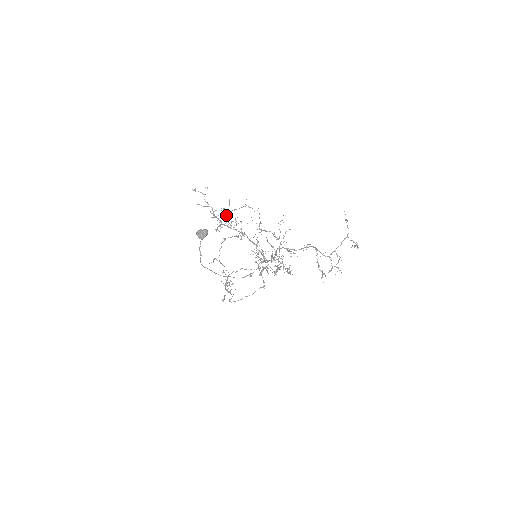
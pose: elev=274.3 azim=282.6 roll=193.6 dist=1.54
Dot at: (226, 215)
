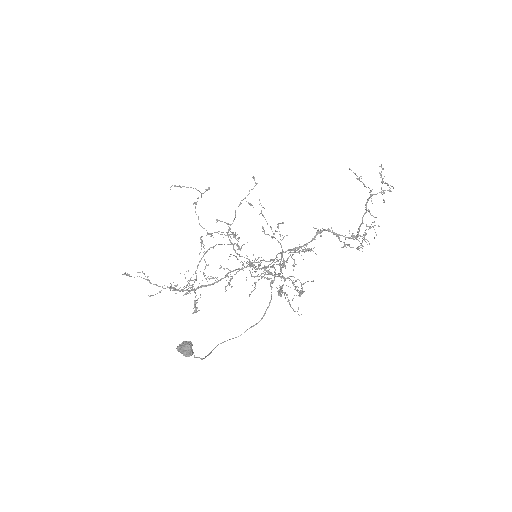
Dot at: occluded
